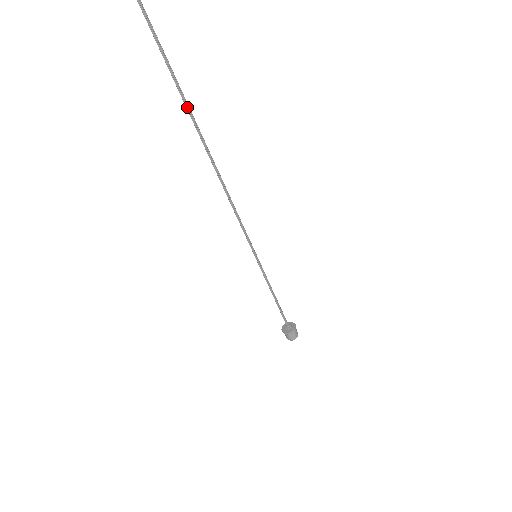
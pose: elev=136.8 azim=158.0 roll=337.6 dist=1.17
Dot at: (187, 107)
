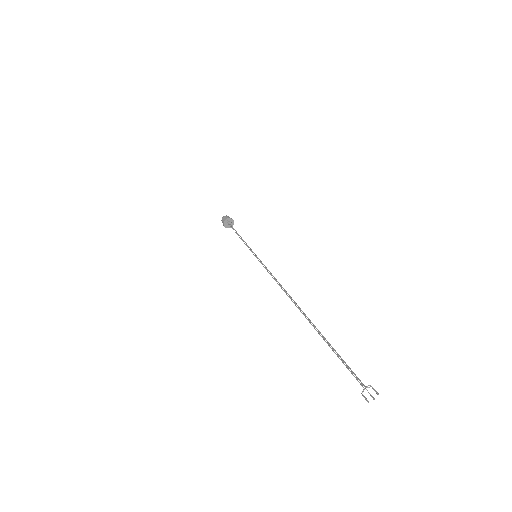
Dot at: (315, 327)
